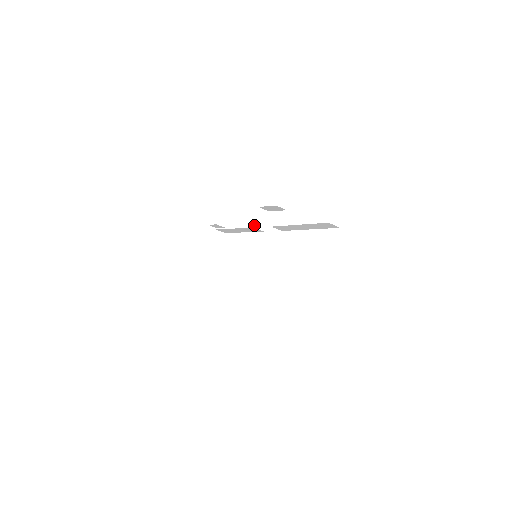
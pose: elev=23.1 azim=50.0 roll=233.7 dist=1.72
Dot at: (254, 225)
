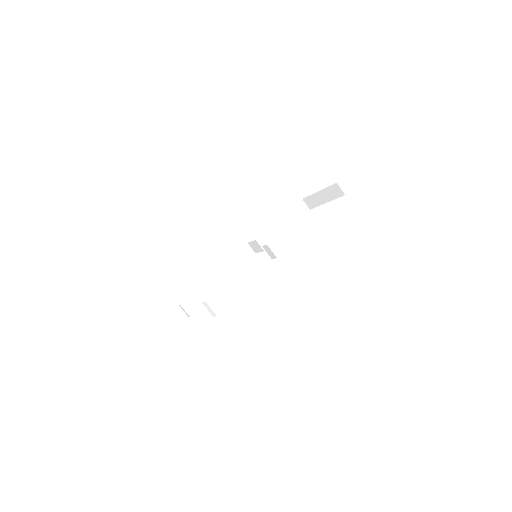
Dot at: (235, 257)
